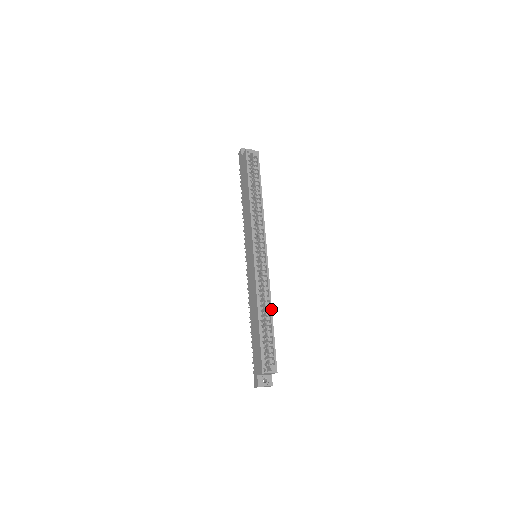
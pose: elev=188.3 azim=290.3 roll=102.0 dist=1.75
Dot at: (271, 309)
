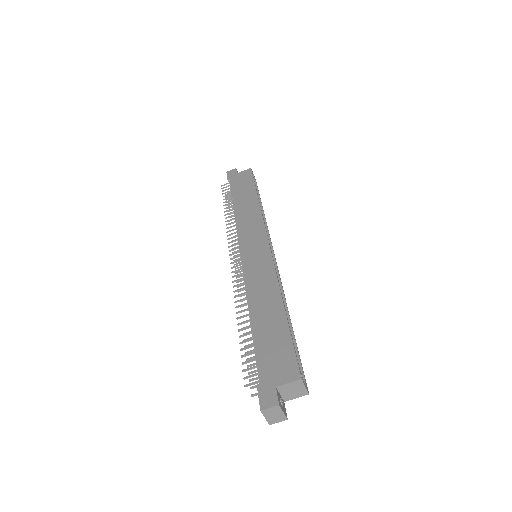
Dot at: occluded
